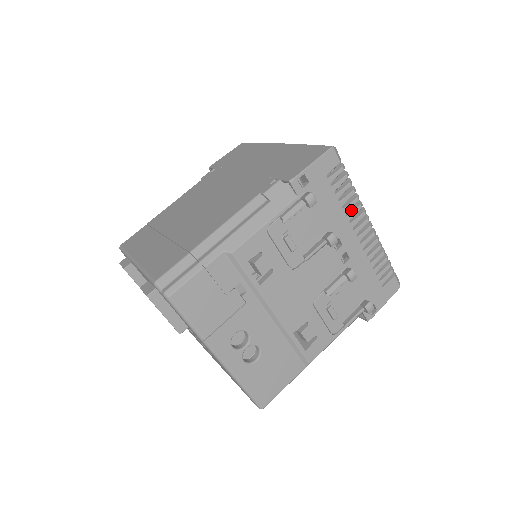
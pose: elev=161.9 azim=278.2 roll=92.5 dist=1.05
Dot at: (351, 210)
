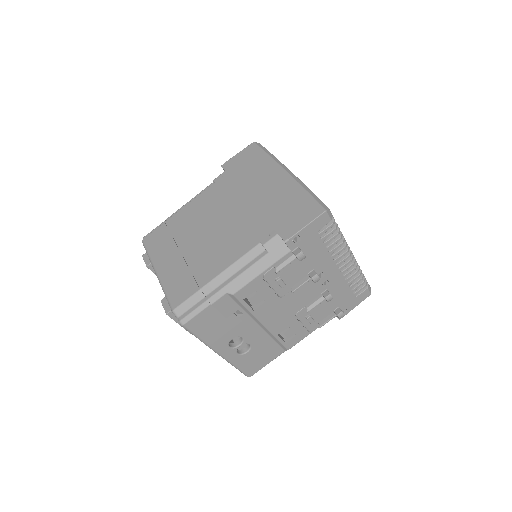
Dot at: (336, 250)
